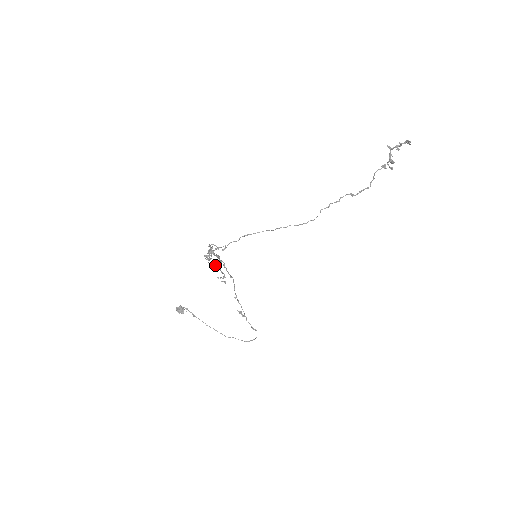
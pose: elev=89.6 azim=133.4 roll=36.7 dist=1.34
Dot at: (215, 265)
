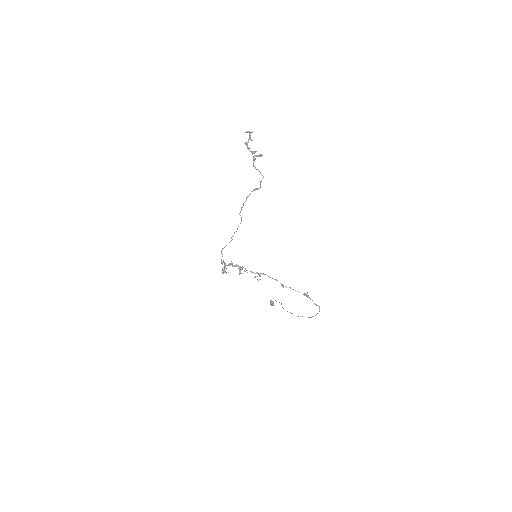
Dot at: (239, 272)
